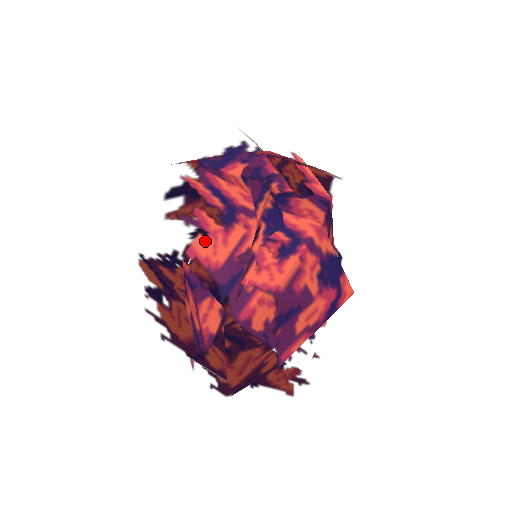
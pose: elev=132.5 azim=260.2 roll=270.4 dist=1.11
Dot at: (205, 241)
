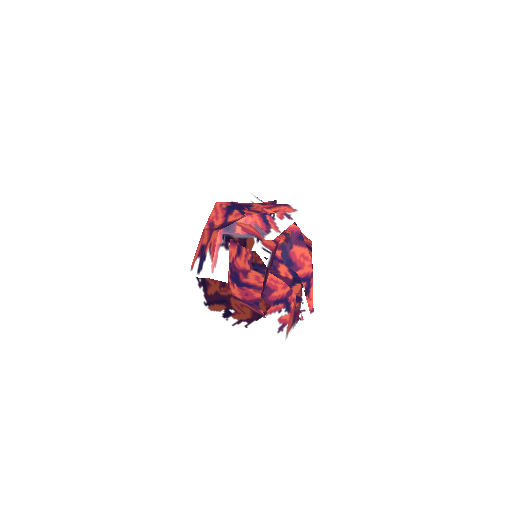
Dot at: (288, 326)
